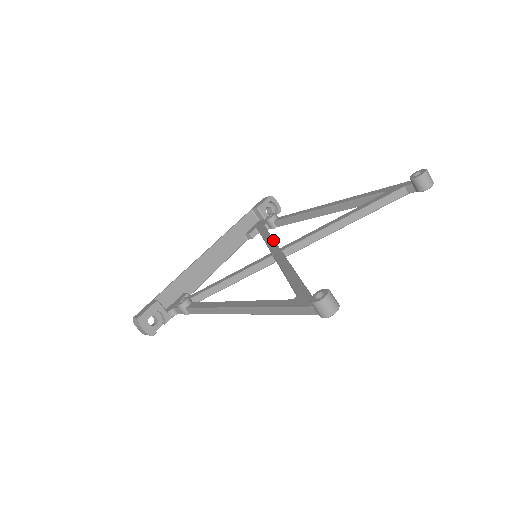
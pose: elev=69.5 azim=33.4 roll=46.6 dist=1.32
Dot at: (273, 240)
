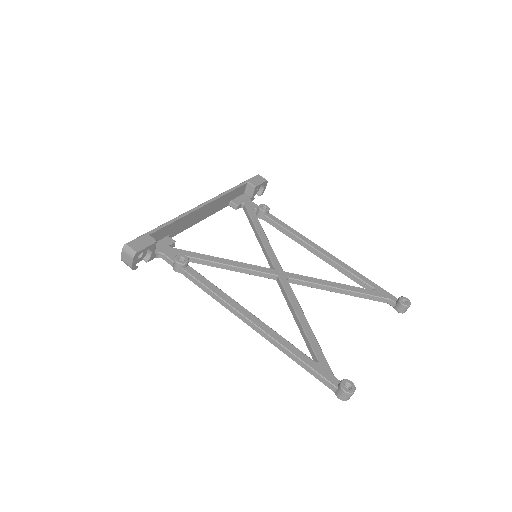
Dot at: occluded
